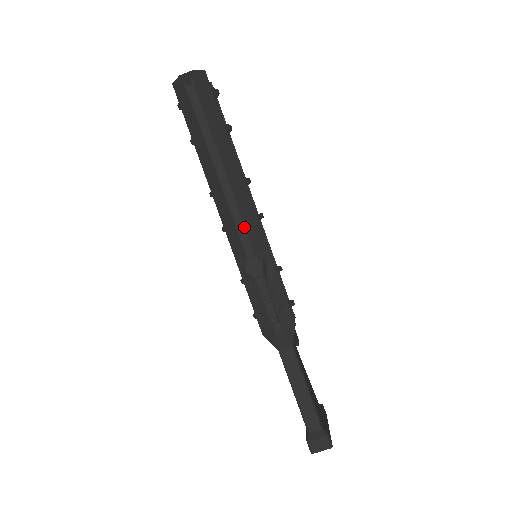
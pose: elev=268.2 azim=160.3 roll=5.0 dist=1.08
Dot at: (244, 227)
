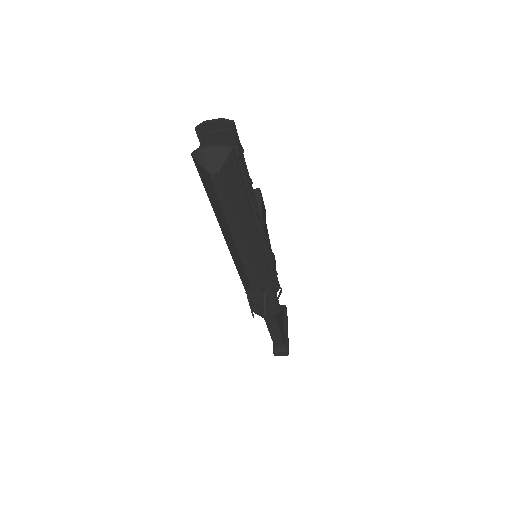
Dot at: (253, 274)
